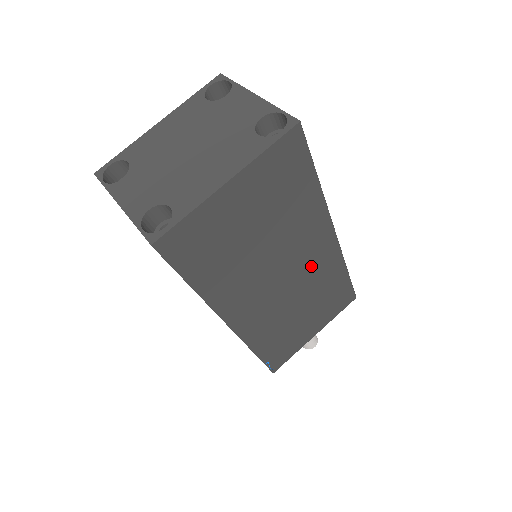
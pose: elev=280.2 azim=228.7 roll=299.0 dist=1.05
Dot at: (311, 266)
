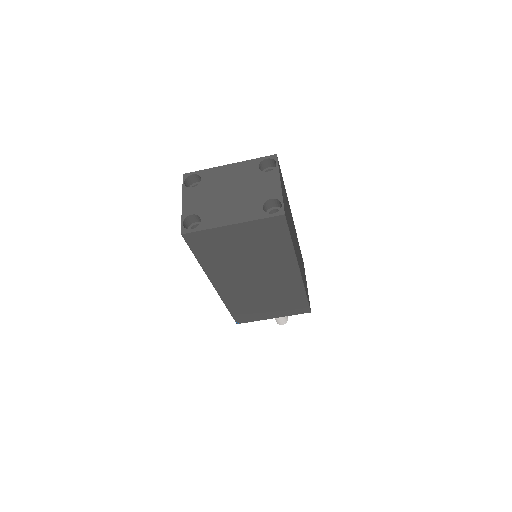
Dot at: (278, 281)
